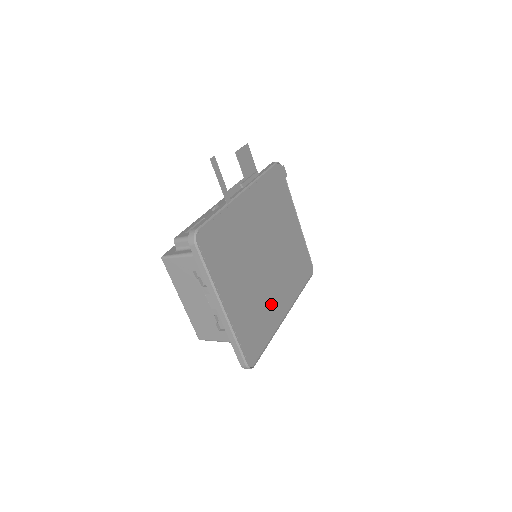
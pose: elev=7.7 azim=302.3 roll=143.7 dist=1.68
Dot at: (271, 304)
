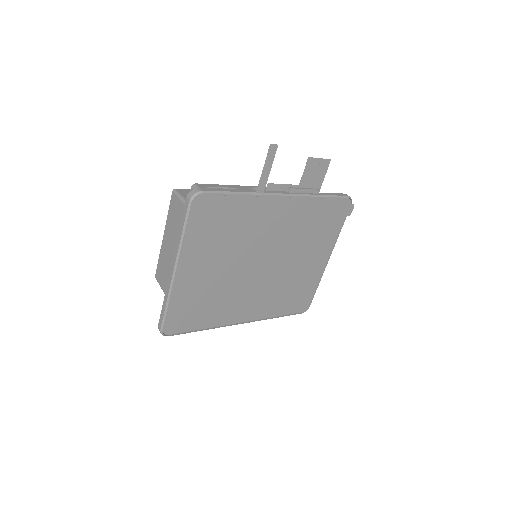
Dot at: (232, 303)
